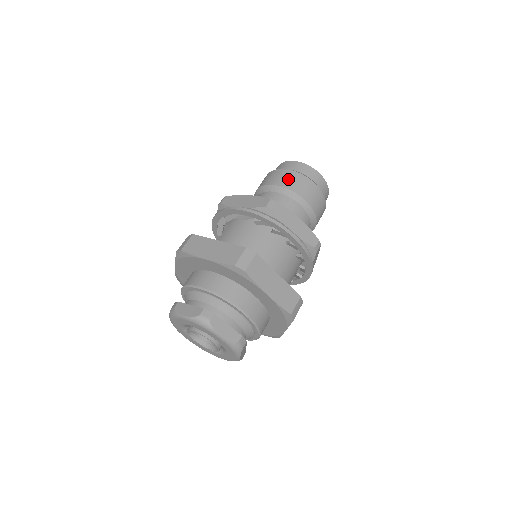
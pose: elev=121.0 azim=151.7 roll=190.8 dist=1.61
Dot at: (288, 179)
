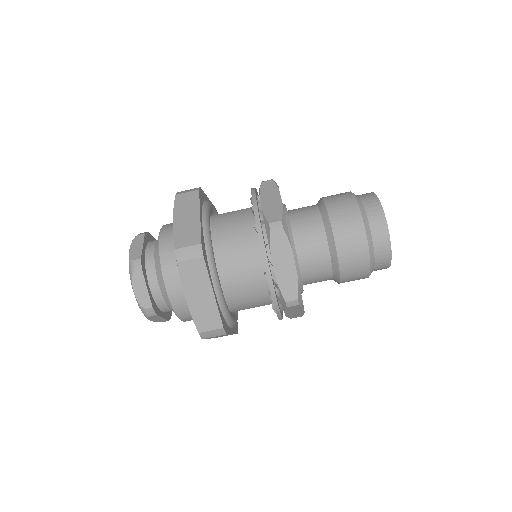
Dot at: (344, 215)
